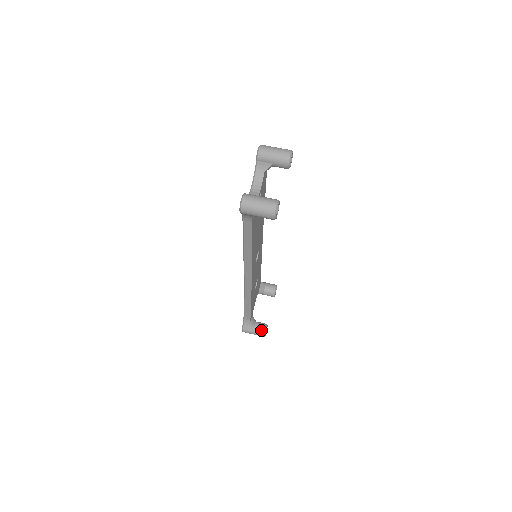
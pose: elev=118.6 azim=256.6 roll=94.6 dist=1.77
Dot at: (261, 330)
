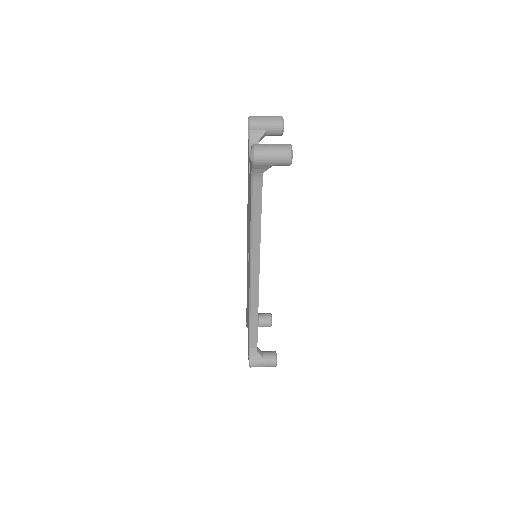
Dot at: (271, 357)
